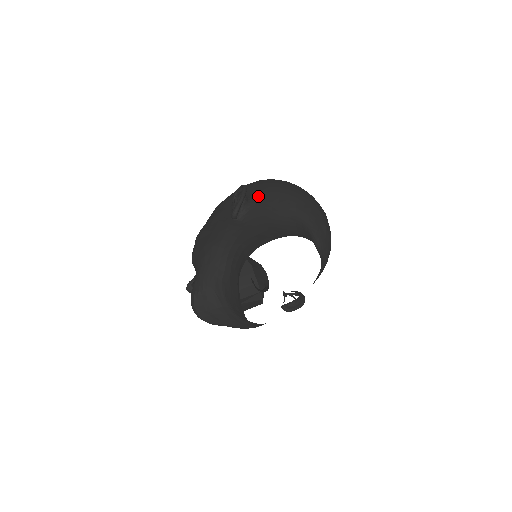
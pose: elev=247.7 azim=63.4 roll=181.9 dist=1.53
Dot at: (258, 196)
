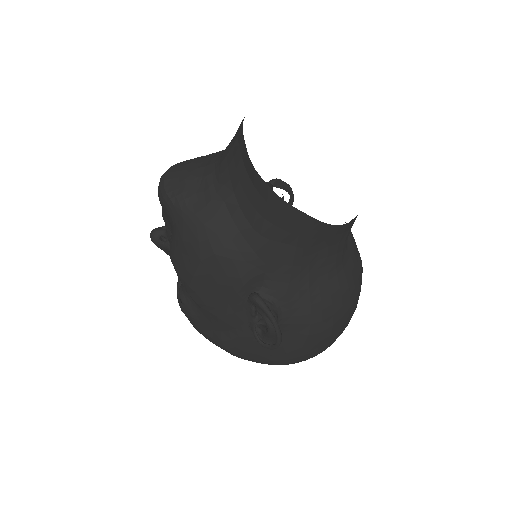
Dot at: occluded
